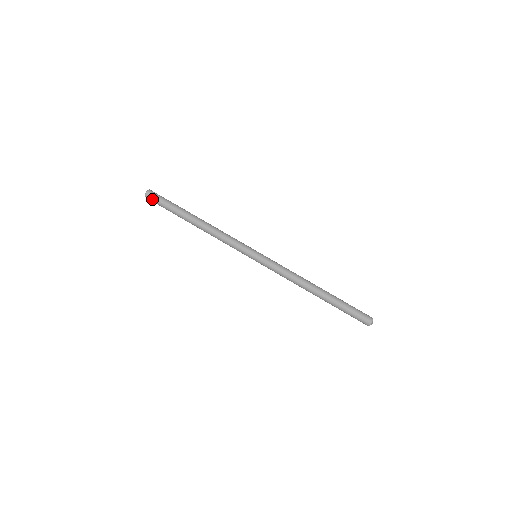
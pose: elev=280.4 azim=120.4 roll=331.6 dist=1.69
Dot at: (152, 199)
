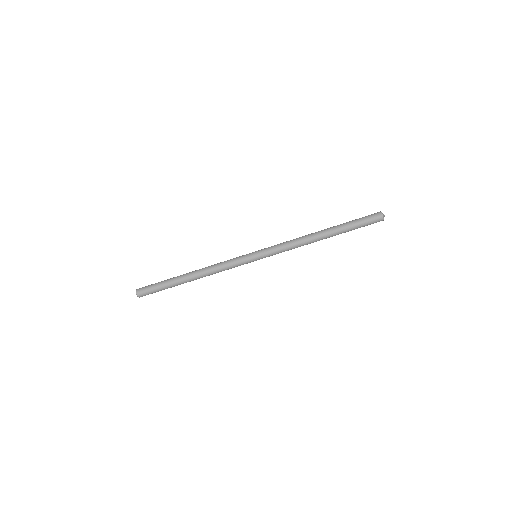
Dot at: occluded
